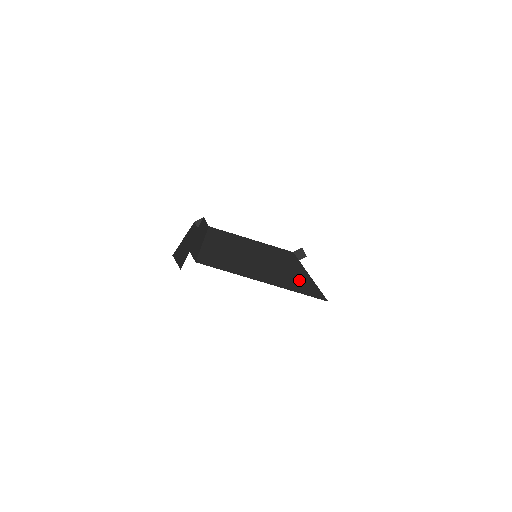
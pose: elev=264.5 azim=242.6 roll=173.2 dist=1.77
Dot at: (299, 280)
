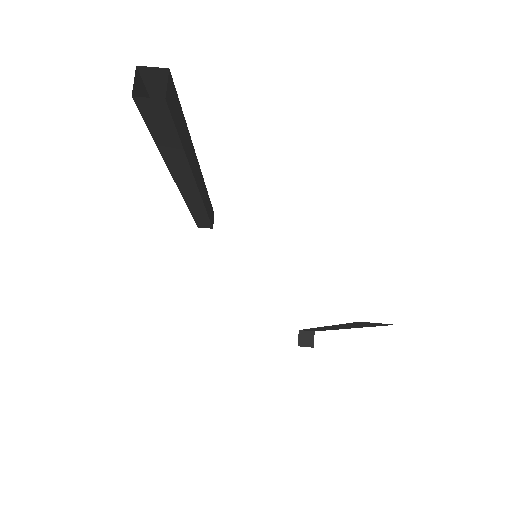
Dot at: occluded
